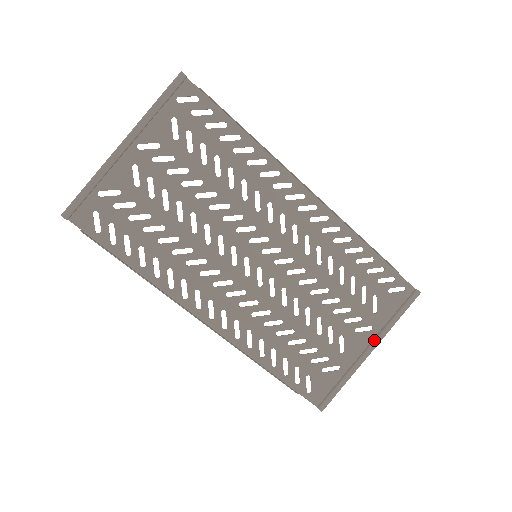
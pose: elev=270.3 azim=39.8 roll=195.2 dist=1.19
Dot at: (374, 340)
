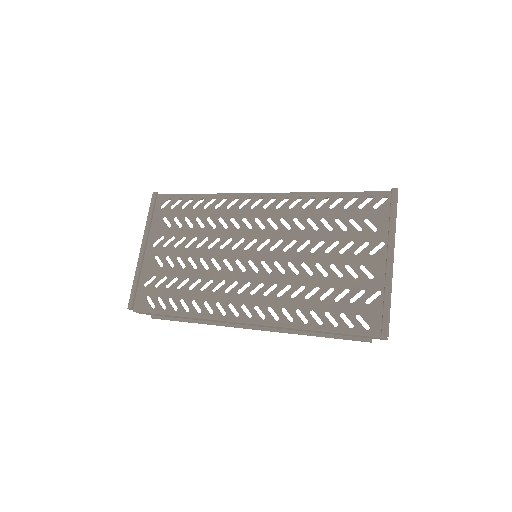
Dot at: (387, 248)
